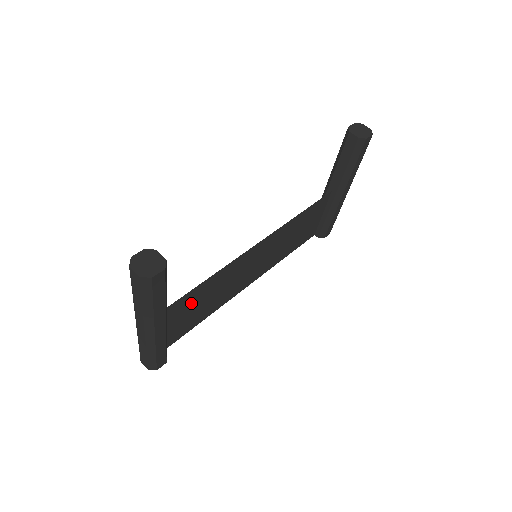
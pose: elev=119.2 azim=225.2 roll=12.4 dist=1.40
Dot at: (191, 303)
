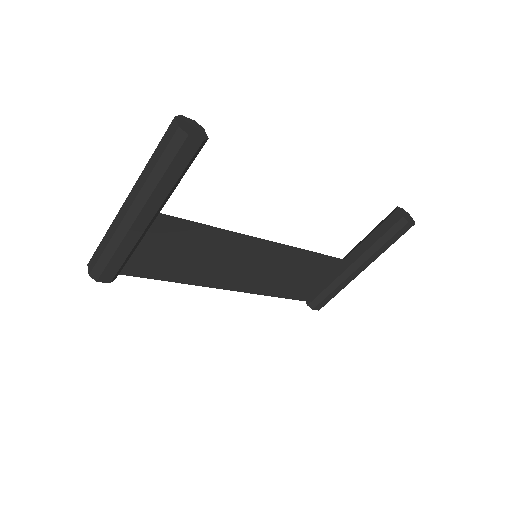
Dot at: (178, 239)
